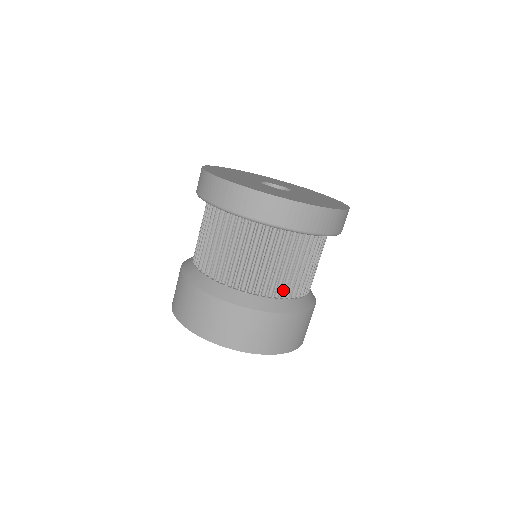
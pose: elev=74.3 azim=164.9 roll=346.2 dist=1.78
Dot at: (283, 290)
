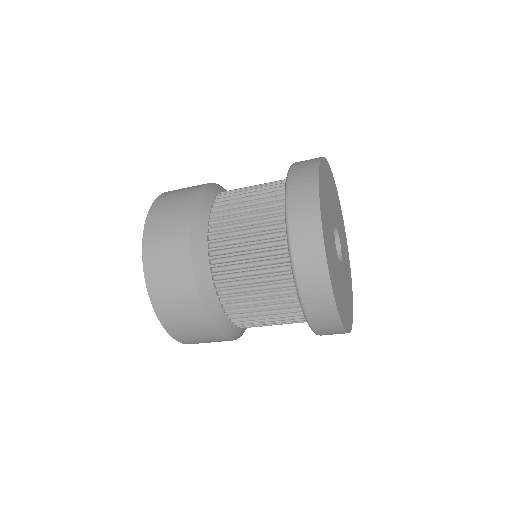
Dot at: (231, 303)
